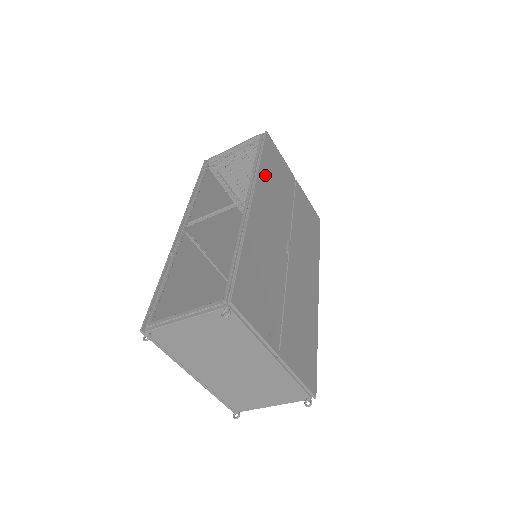
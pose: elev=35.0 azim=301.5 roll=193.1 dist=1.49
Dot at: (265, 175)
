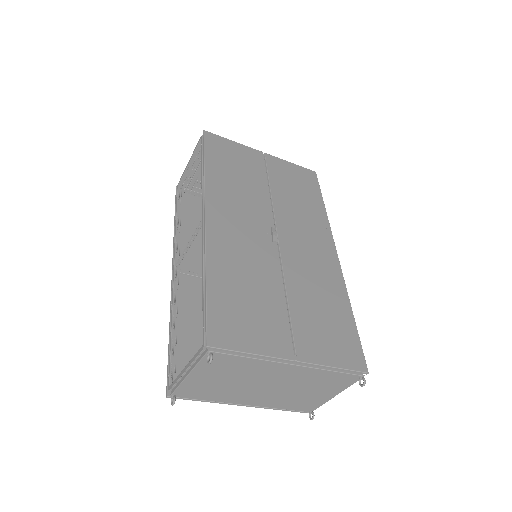
Dot at: (216, 179)
